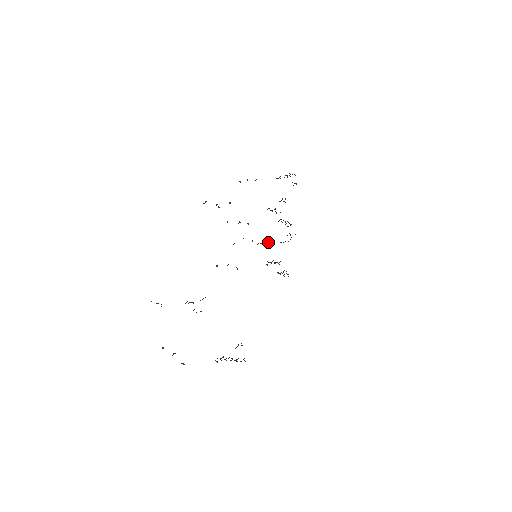
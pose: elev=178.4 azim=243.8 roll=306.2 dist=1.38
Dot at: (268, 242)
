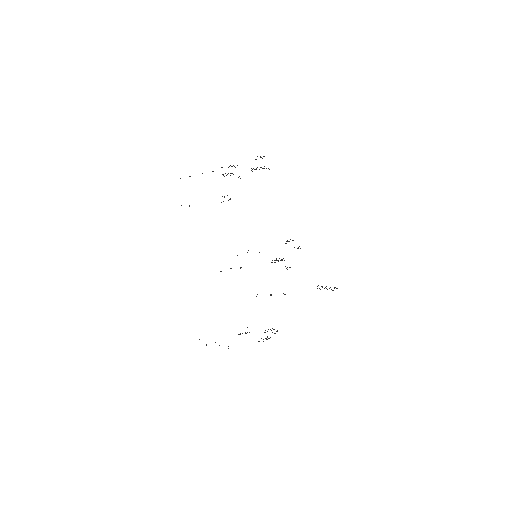
Dot at: occluded
